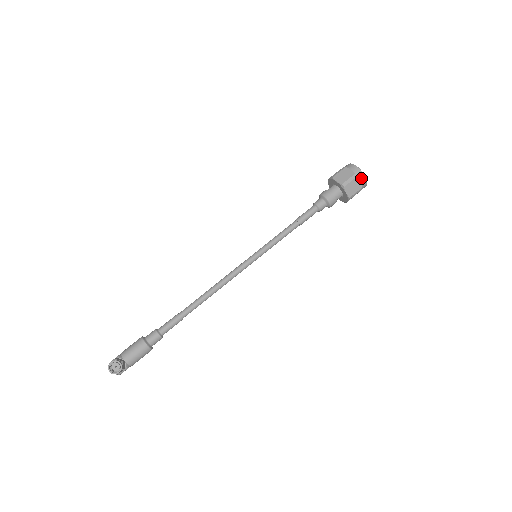
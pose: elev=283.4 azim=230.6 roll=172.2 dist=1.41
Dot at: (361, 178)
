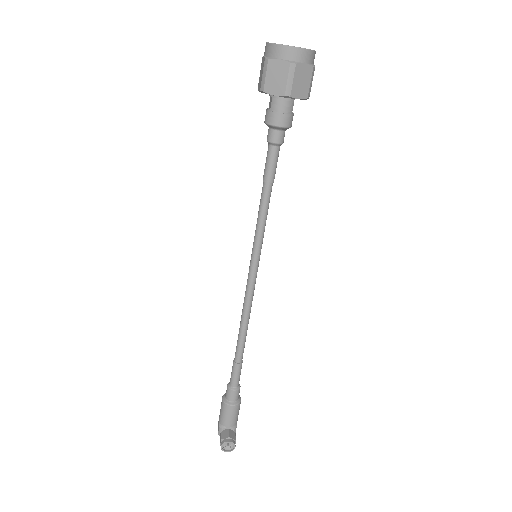
Dot at: (302, 58)
